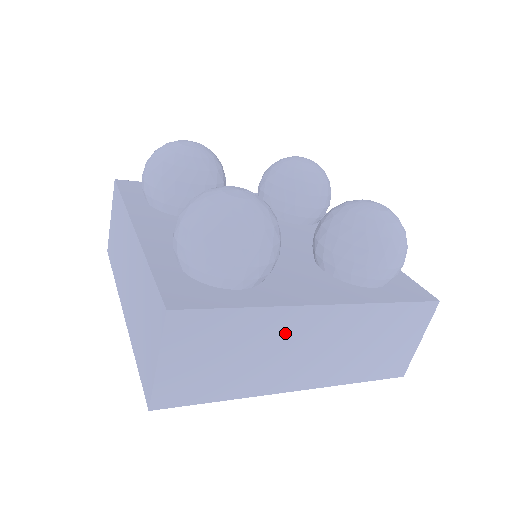
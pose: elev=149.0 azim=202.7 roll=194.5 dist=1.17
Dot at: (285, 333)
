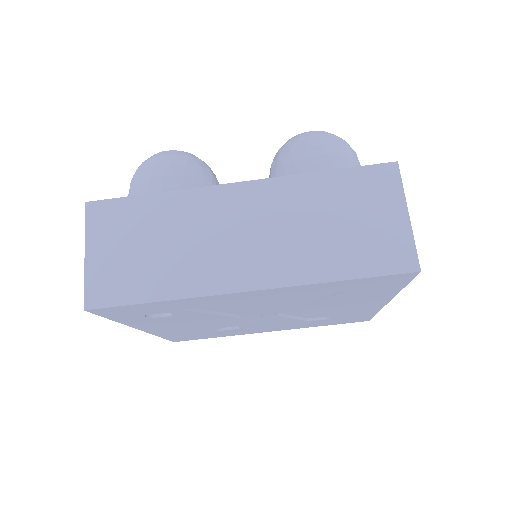
Dot at: (205, 216)
